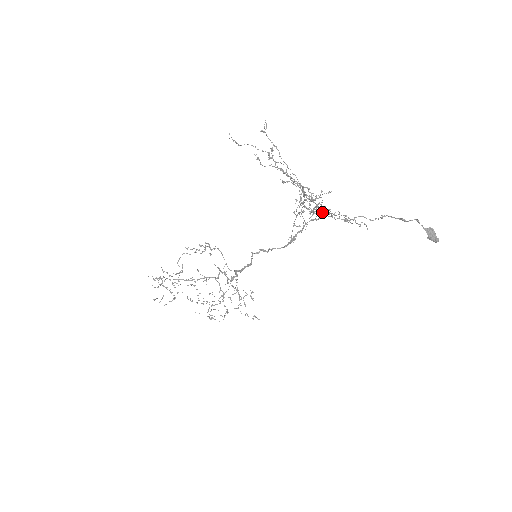
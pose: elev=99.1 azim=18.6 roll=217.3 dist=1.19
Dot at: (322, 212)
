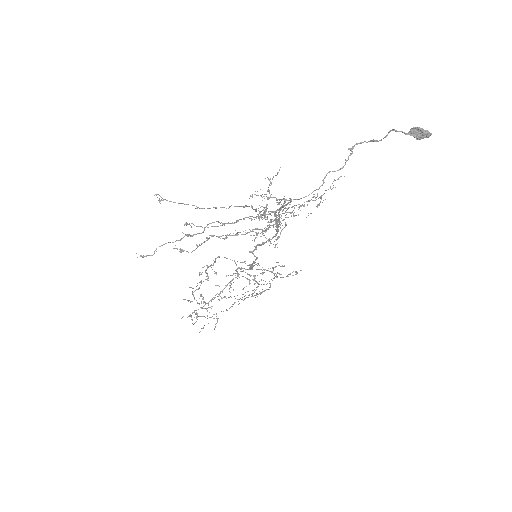
Dot at: occluded
